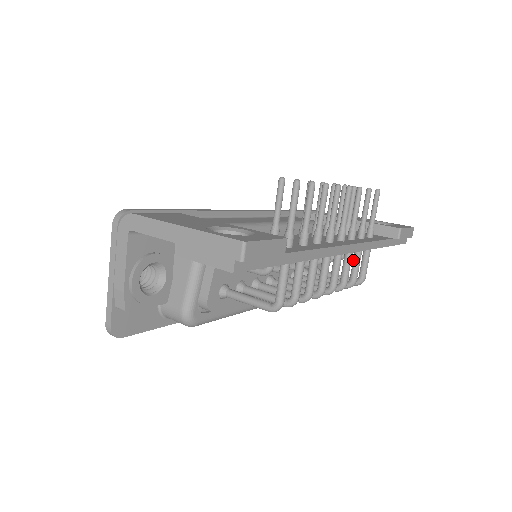
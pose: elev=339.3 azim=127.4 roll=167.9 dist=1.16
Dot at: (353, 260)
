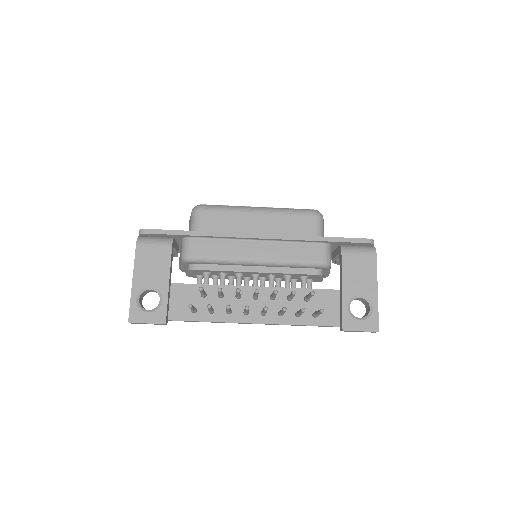
Dot at: occluded
